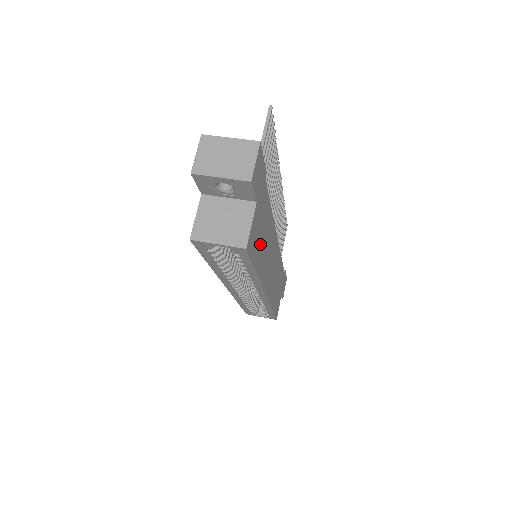
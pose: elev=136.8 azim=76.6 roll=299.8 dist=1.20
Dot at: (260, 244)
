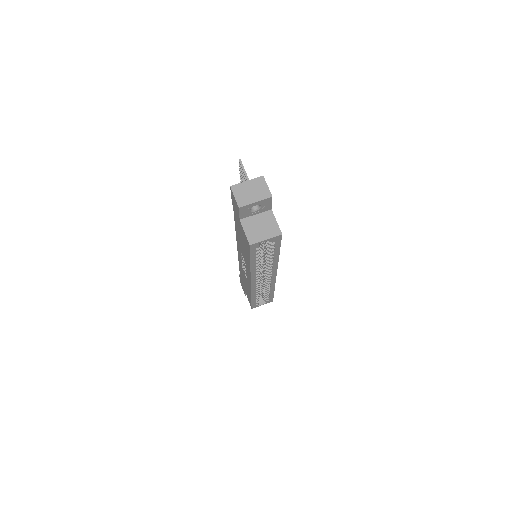
Dot at: occluded
